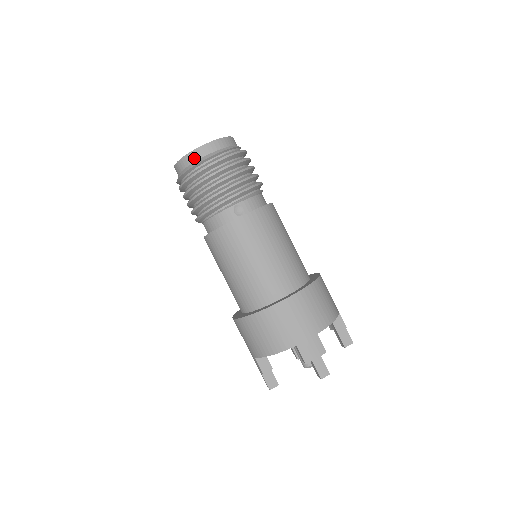
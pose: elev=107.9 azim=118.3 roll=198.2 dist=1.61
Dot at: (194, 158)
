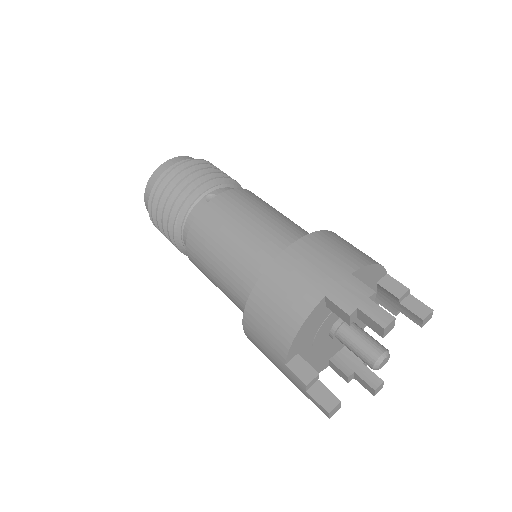
Dot at: (156, 177)
